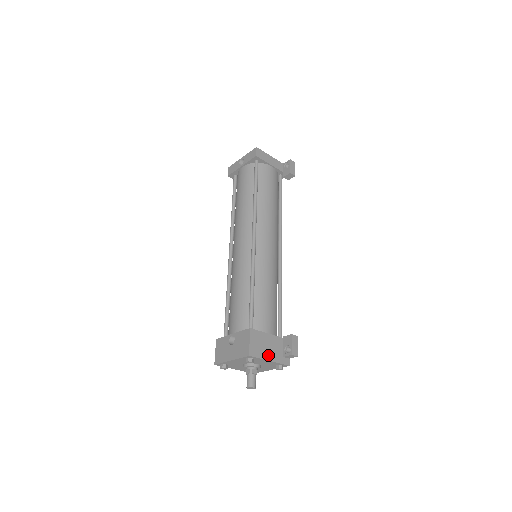
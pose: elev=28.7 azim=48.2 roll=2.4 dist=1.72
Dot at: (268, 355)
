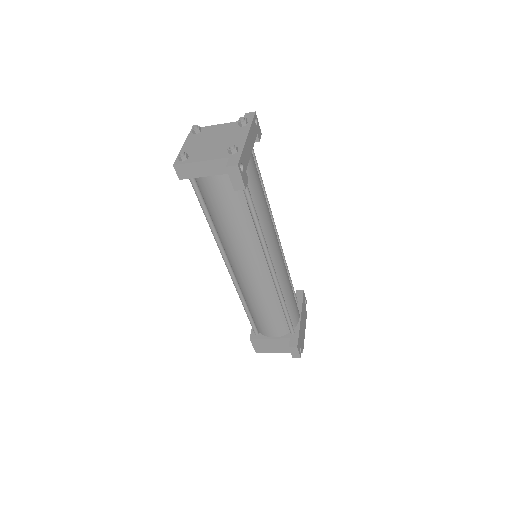
Dot at: (276, 350)
